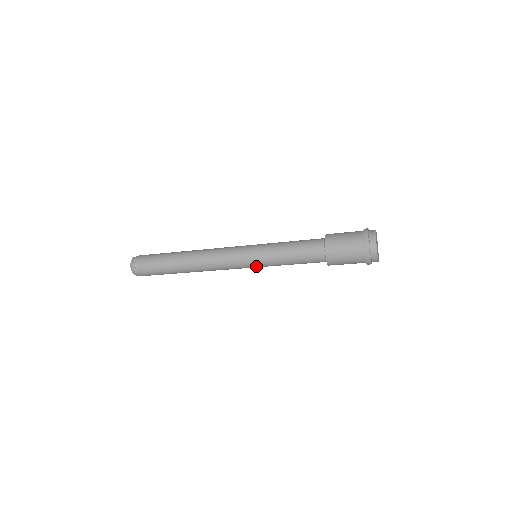
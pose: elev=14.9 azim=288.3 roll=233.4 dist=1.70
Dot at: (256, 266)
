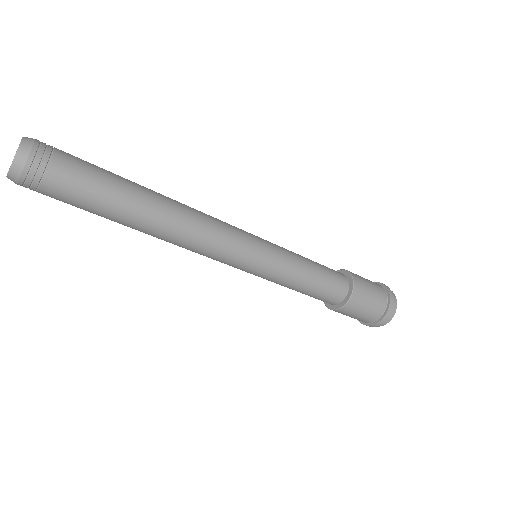
Dot at: (258, 271)
